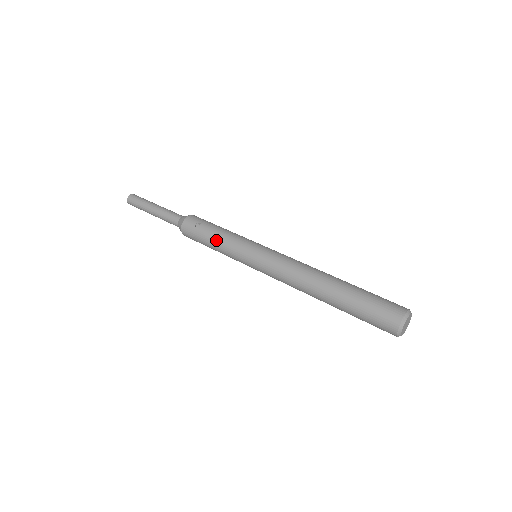
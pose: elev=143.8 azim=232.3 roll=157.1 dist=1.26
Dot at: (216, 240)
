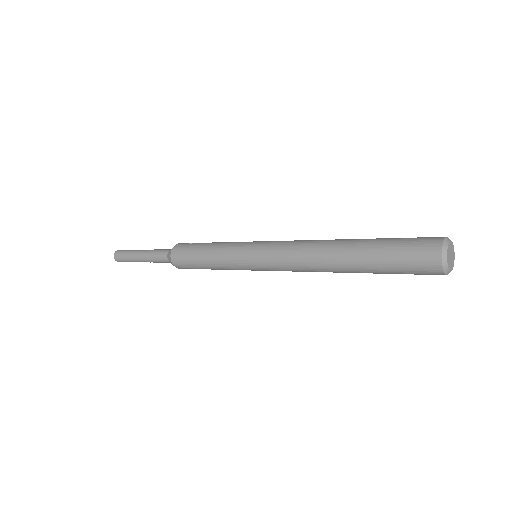
Dot at: (211, 247)
